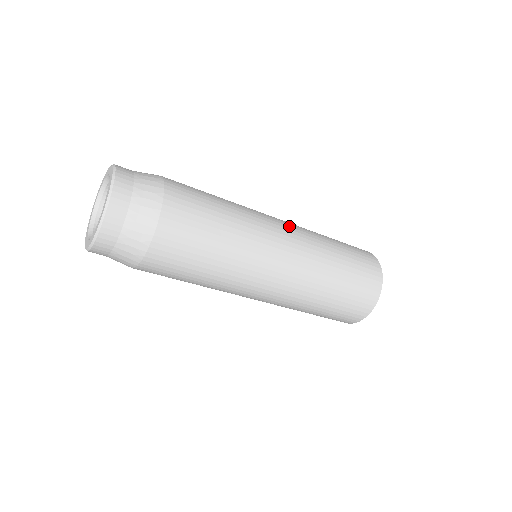
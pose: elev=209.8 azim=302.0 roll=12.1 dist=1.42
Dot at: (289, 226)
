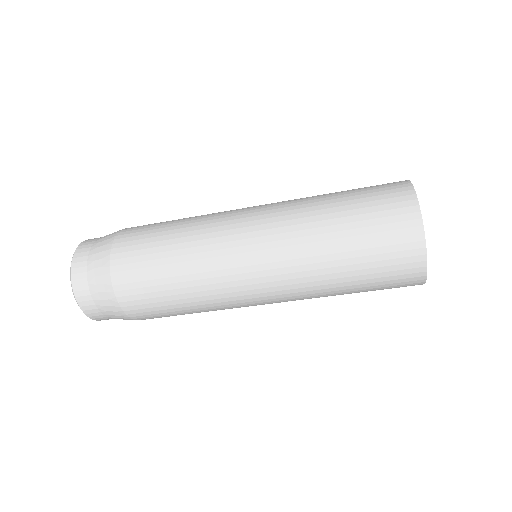
Dot at: (261, 214)
